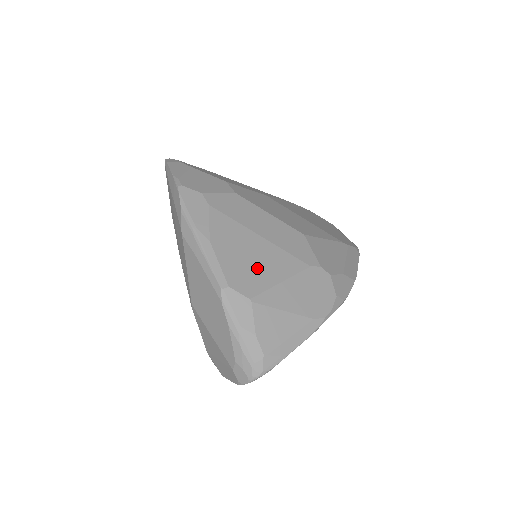
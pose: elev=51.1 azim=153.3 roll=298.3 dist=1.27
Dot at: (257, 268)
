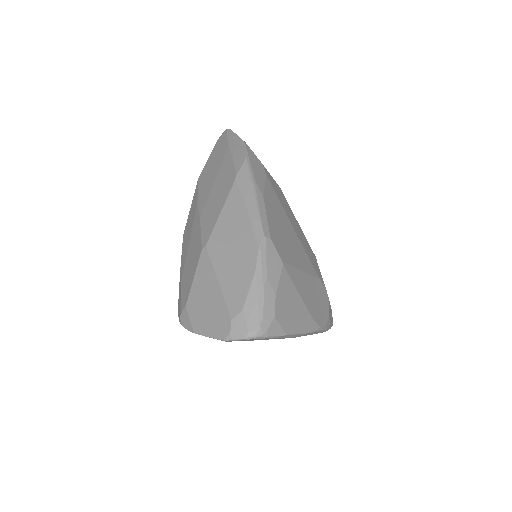
Dot at: (289, 246)
